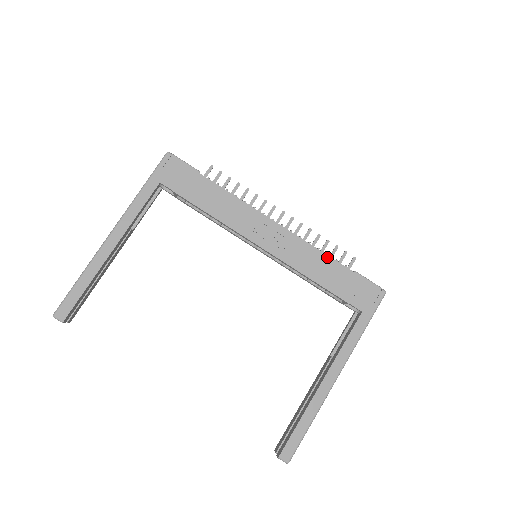
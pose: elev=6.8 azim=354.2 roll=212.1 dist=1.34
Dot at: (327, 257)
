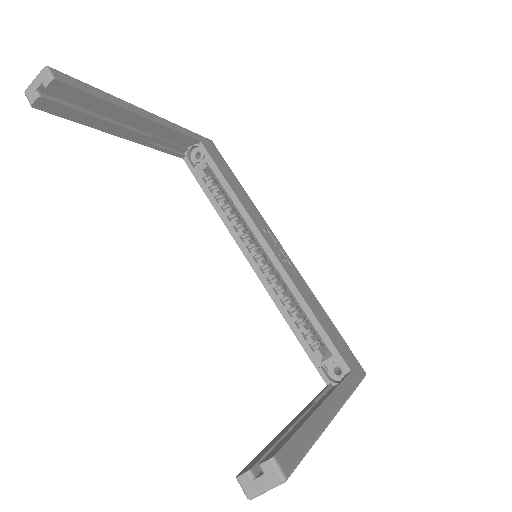
Dot at: (320, 304)
